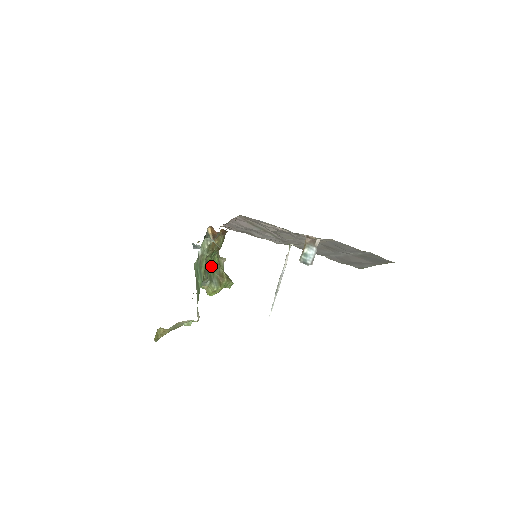
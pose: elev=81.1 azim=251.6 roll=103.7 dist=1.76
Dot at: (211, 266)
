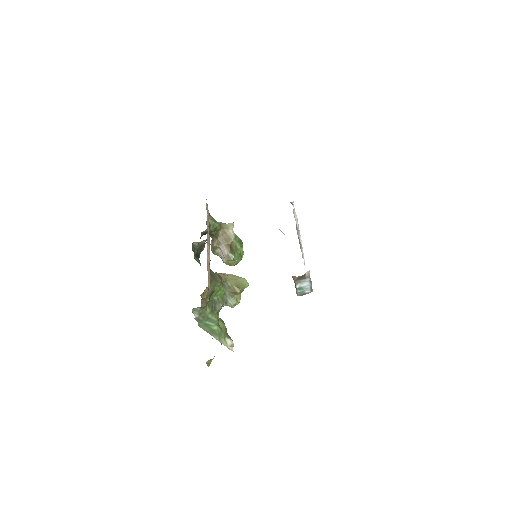
Dot at: (217, 293)
